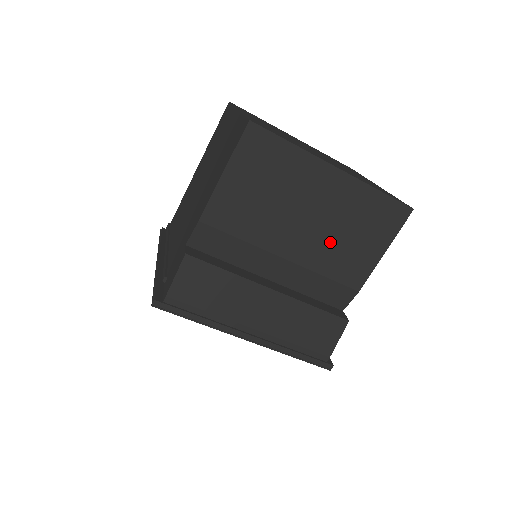
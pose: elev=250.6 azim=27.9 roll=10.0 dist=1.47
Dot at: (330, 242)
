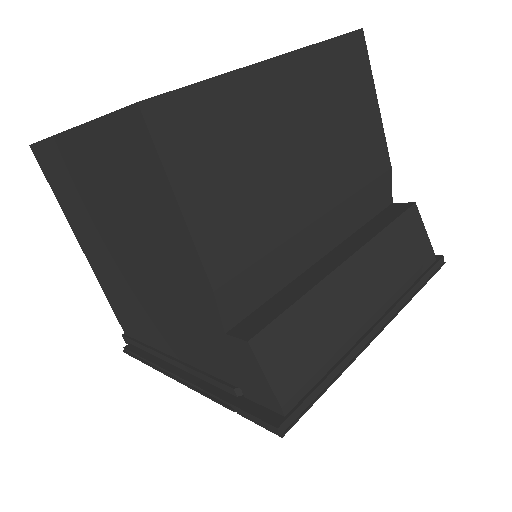
Dot at: (335, 150)
